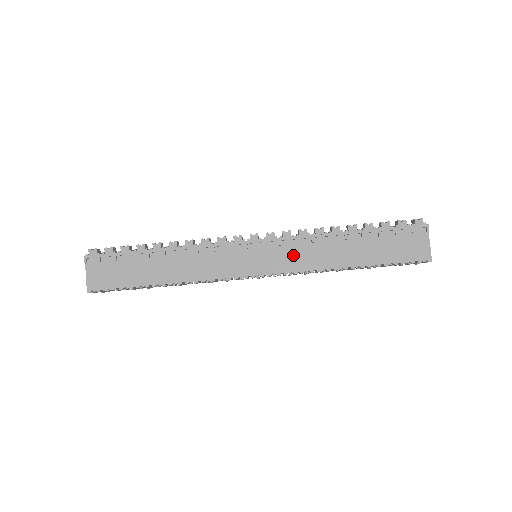
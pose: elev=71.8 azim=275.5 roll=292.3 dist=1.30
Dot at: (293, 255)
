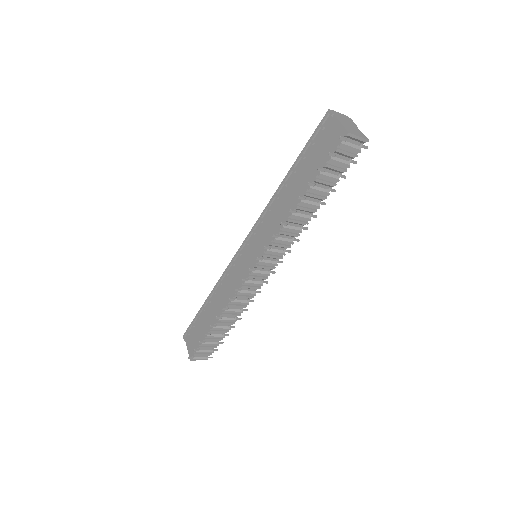
Dot at: (264, 232)
